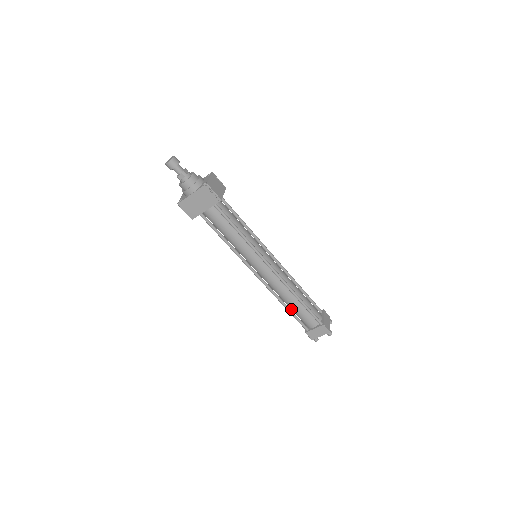
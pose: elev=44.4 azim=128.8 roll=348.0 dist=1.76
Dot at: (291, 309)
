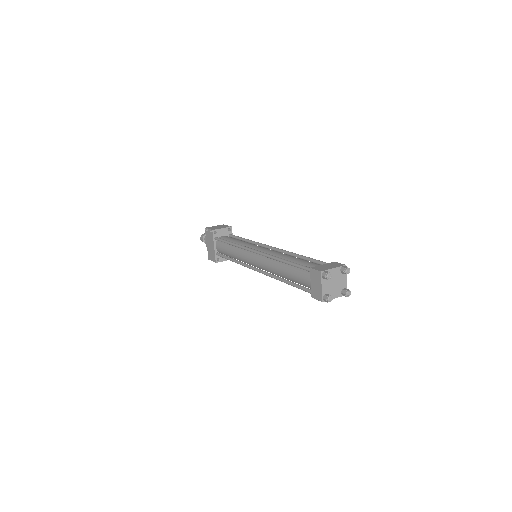
Dot at: occluded
